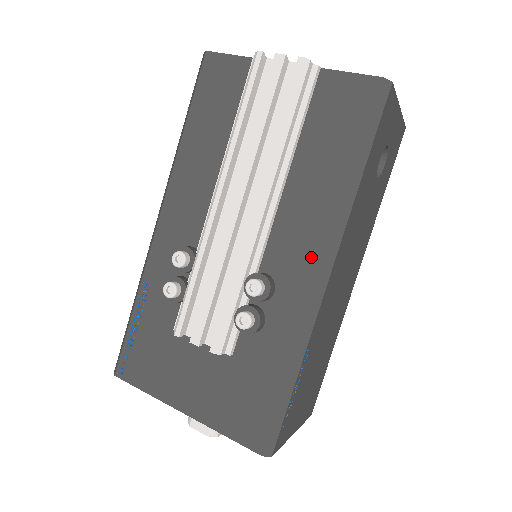
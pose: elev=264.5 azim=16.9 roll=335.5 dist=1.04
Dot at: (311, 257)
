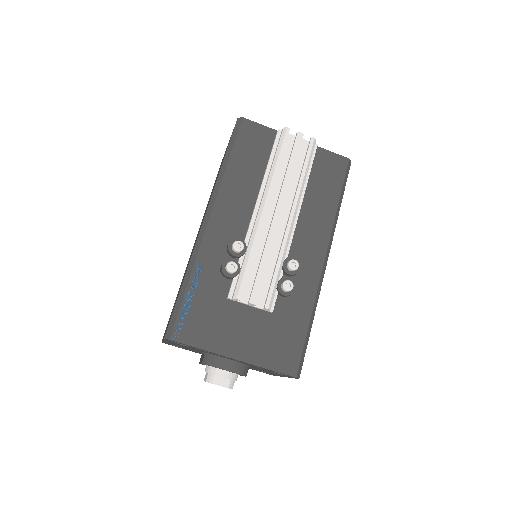
Dot at: (319, 250)
